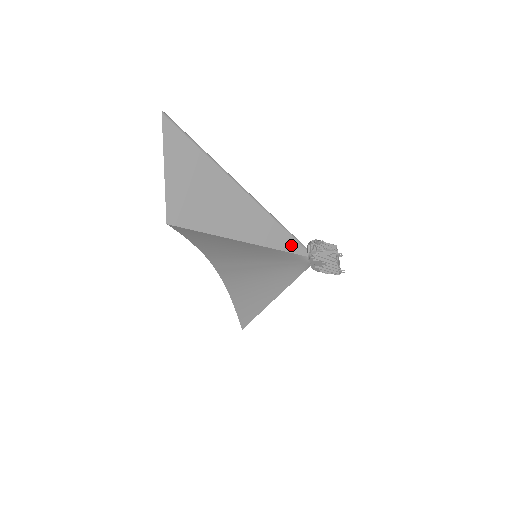
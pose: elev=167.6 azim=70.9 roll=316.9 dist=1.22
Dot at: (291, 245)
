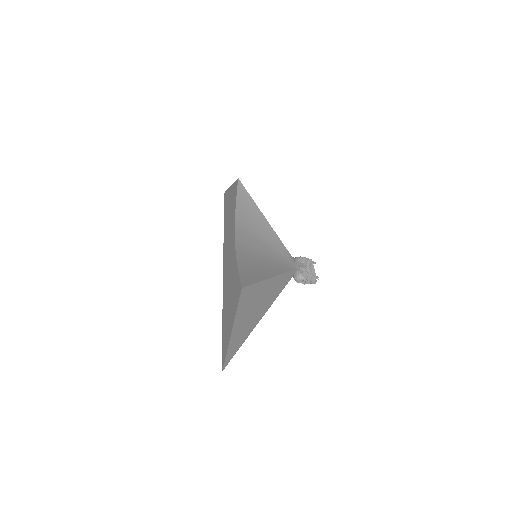
Dot at: occluded
